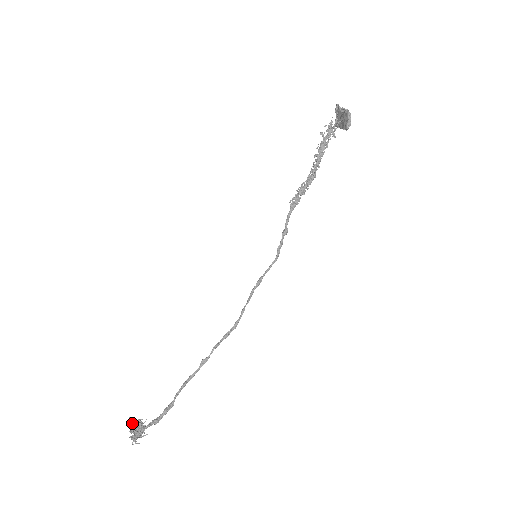
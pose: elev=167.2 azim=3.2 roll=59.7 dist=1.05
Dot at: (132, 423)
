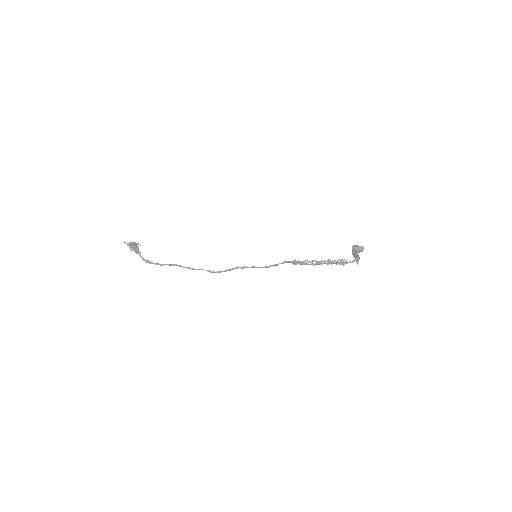
Dot at: (134, 245)
